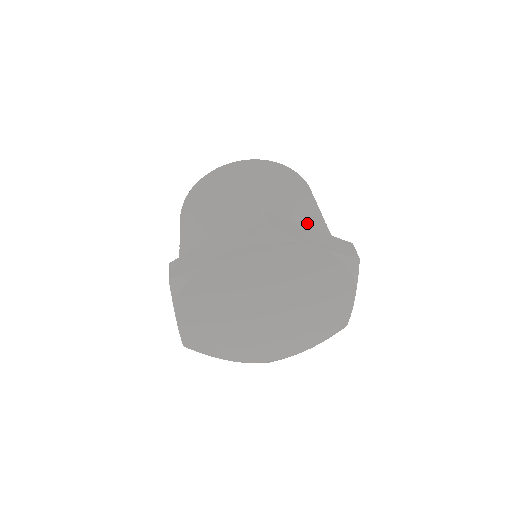
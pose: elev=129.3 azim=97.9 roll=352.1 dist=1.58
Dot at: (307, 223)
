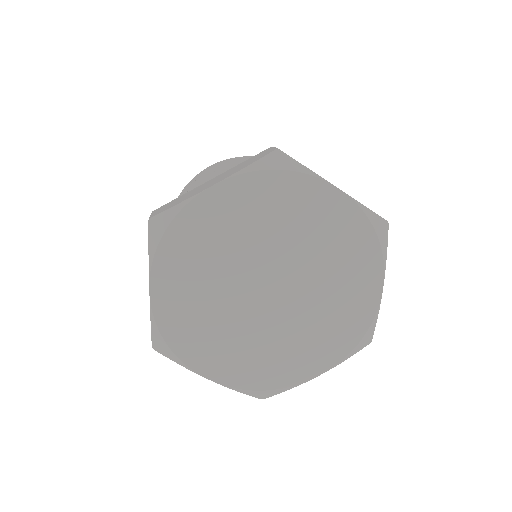
Dot at: occluded
